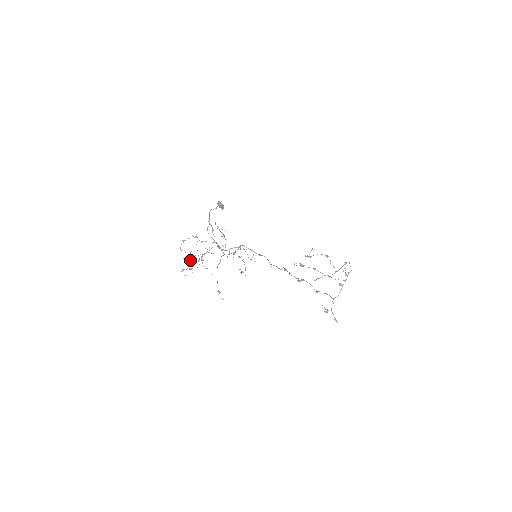
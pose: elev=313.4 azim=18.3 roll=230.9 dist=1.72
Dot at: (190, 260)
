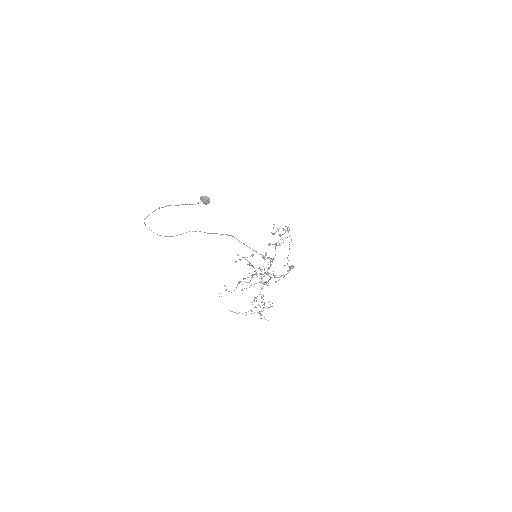
Dot at: occluded
